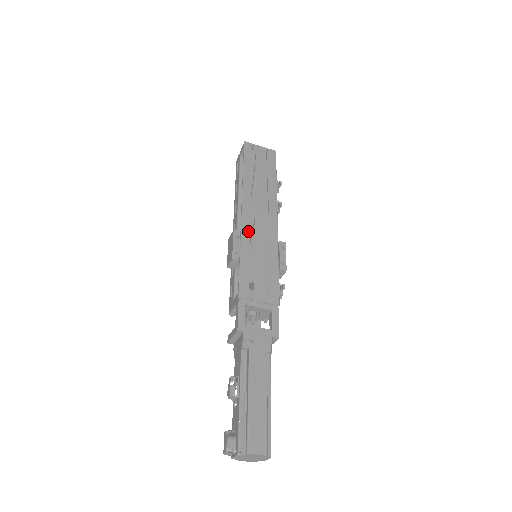
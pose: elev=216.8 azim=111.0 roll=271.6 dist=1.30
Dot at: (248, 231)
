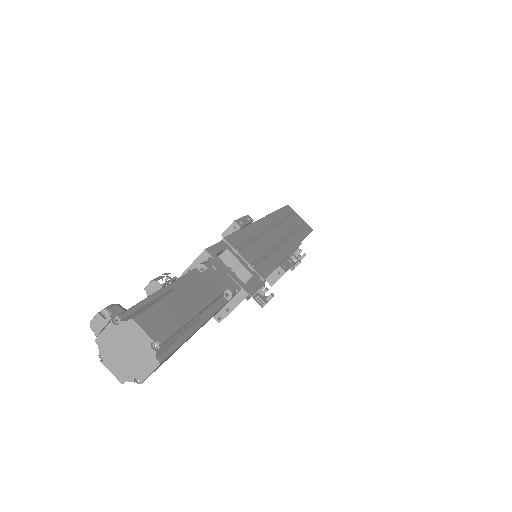
Dot at: (261, 227)
